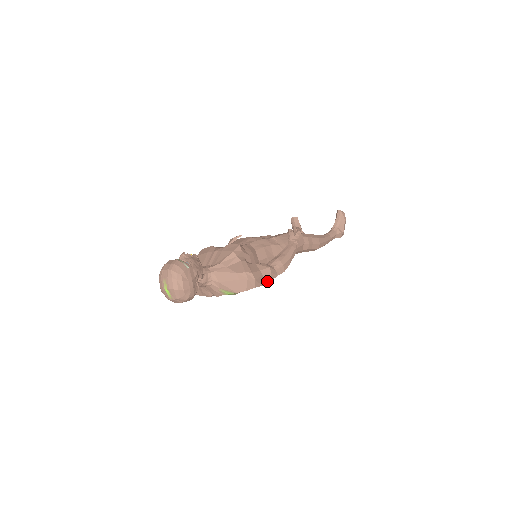
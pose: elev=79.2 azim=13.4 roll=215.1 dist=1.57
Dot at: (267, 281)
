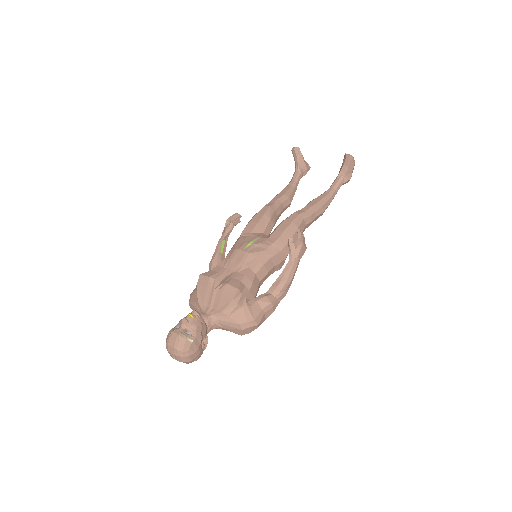
Dot at: (270, 314)
